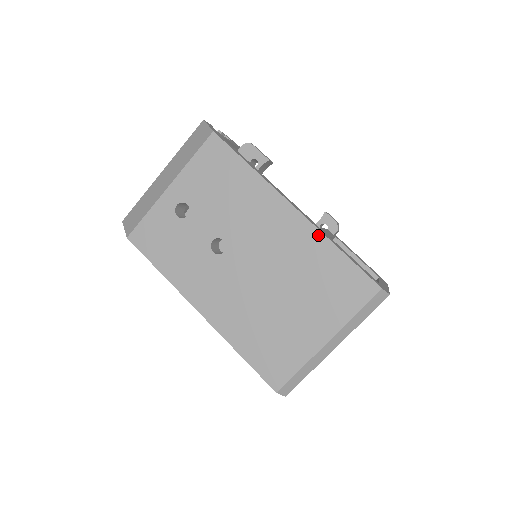
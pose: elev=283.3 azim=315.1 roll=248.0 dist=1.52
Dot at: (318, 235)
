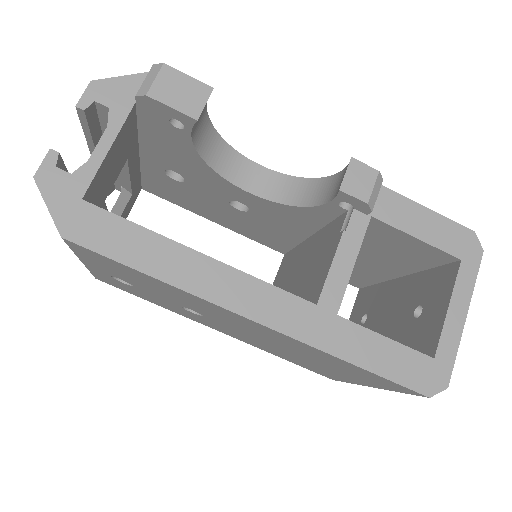
Dot at: (310, 347)
